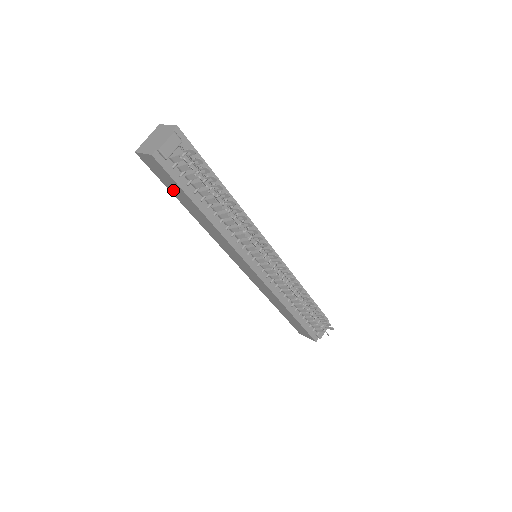
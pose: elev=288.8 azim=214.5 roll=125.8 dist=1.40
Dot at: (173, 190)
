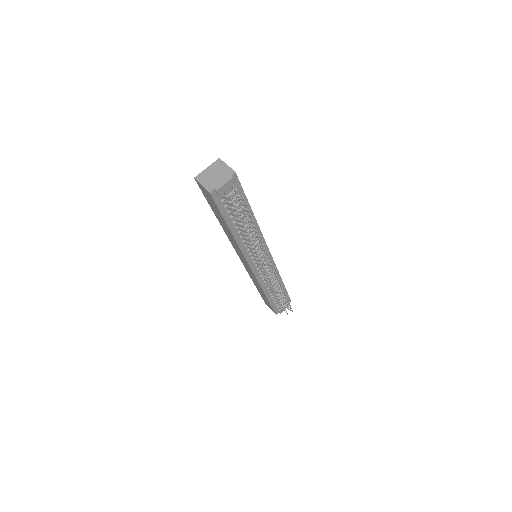
Dot at: (213, 208)
